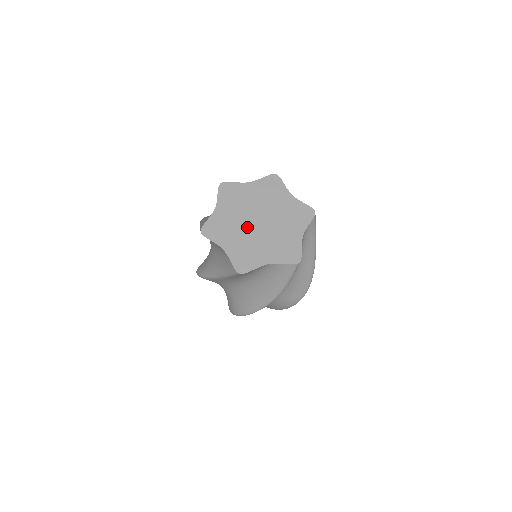
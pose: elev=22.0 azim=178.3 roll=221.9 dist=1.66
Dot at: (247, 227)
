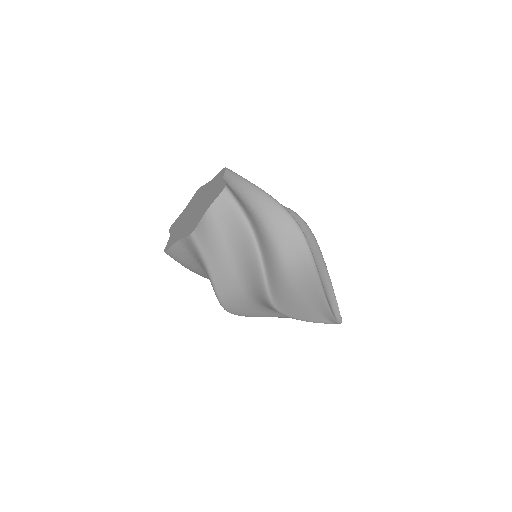
Dot at: (189, 218)
